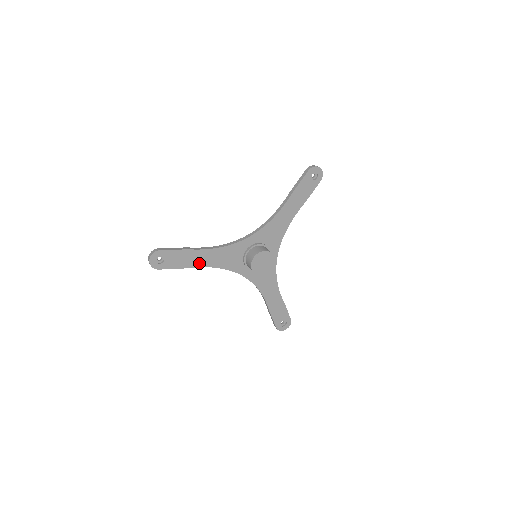
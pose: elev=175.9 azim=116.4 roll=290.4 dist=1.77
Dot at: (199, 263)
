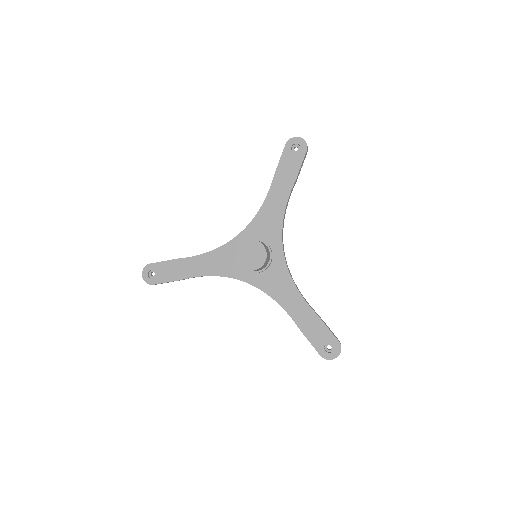
Dot at: (192, 273)
